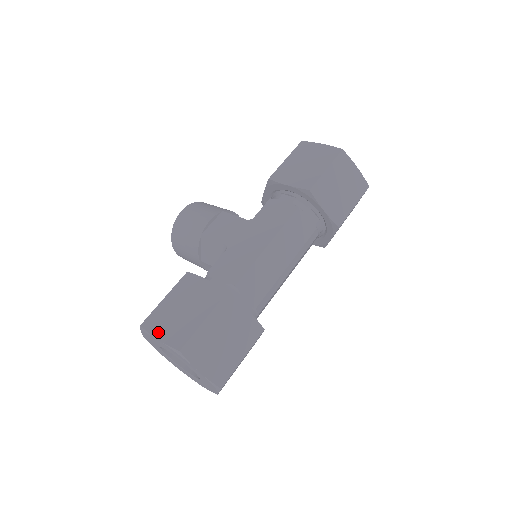
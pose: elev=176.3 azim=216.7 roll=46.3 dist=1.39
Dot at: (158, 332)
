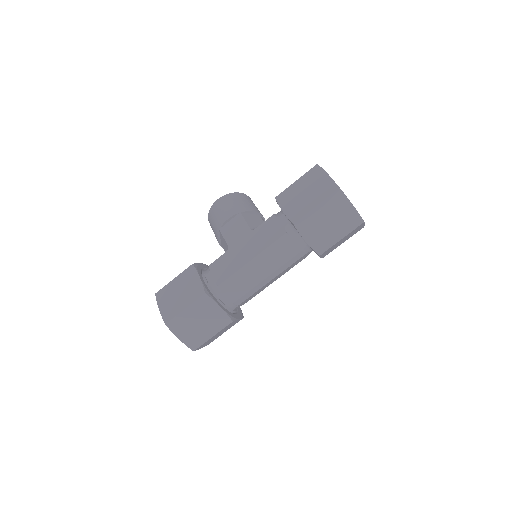
Dot at: (161, 304)
